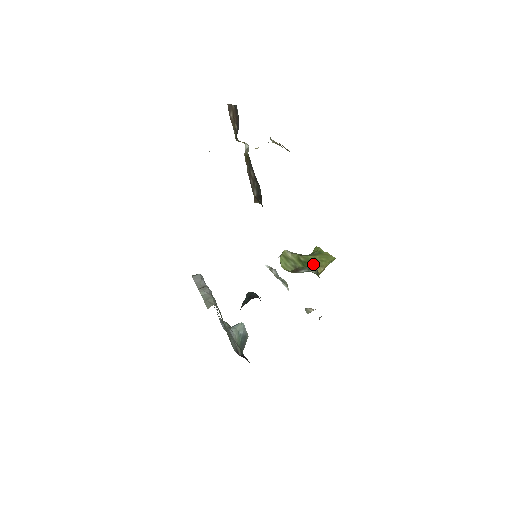
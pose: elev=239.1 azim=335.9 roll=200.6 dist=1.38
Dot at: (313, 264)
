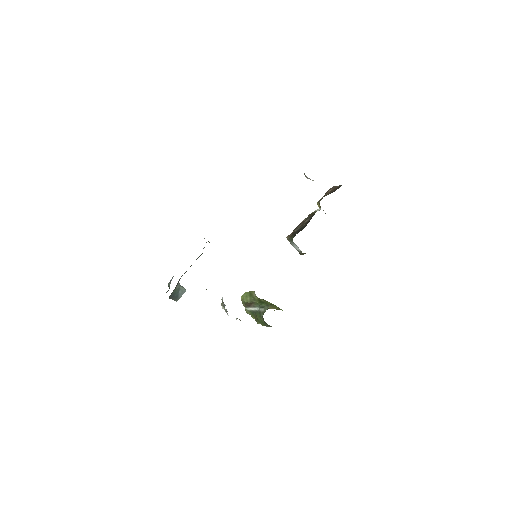
Dot at: (269, 305)
